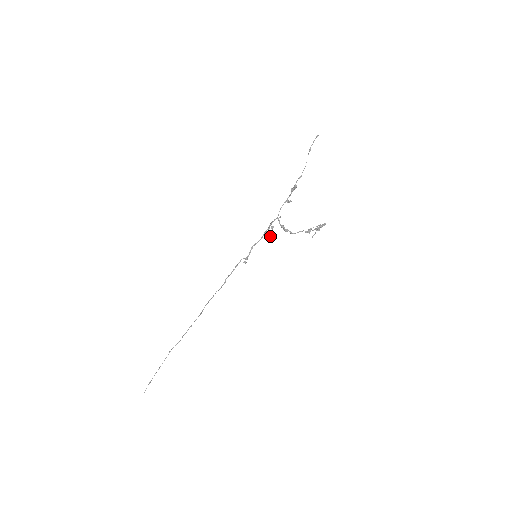
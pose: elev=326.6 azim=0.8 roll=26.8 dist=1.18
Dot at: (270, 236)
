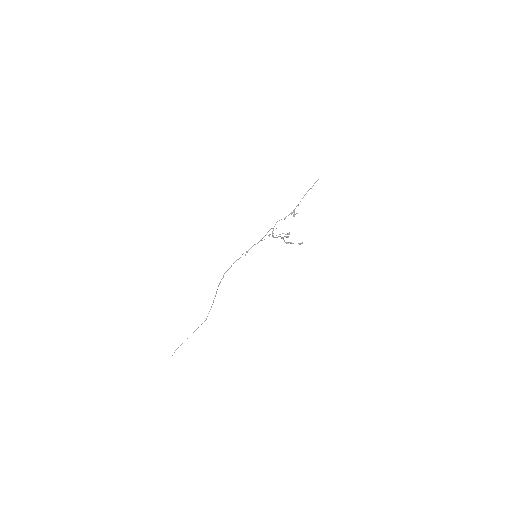
Dot at: (264, 239)
